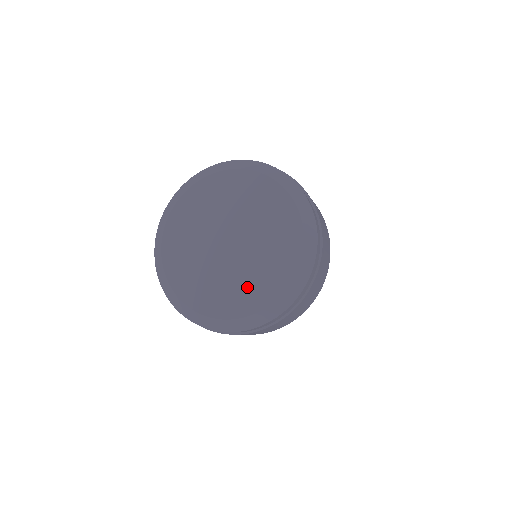
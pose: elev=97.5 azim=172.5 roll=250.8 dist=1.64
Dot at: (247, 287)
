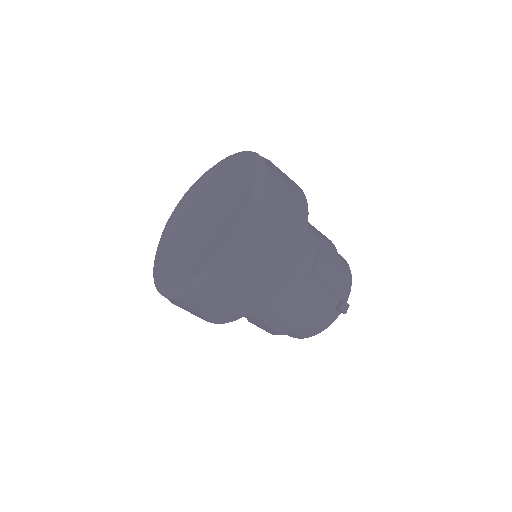
Dot at: (178, 260)
